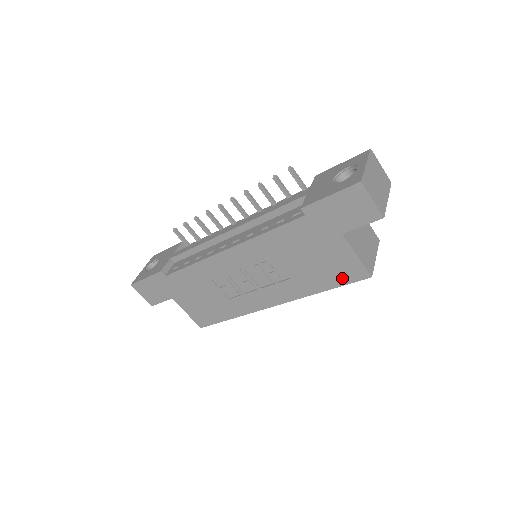
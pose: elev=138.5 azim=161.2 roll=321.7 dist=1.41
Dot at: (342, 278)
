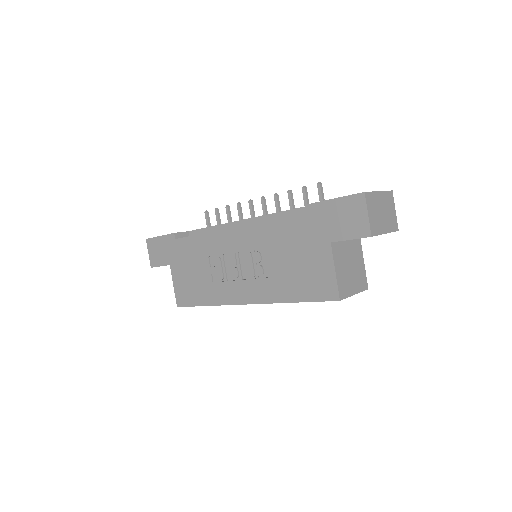
Dot at: (314, 292)
